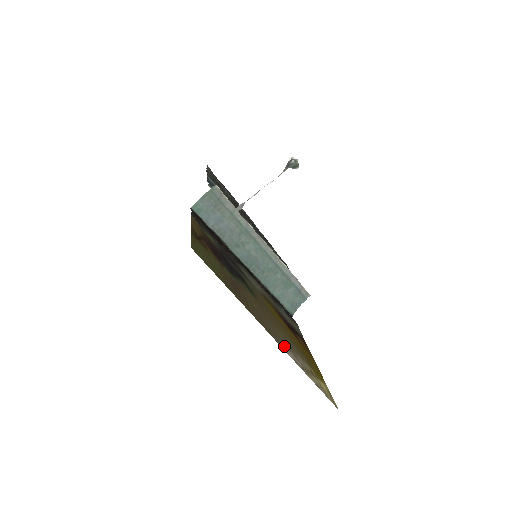
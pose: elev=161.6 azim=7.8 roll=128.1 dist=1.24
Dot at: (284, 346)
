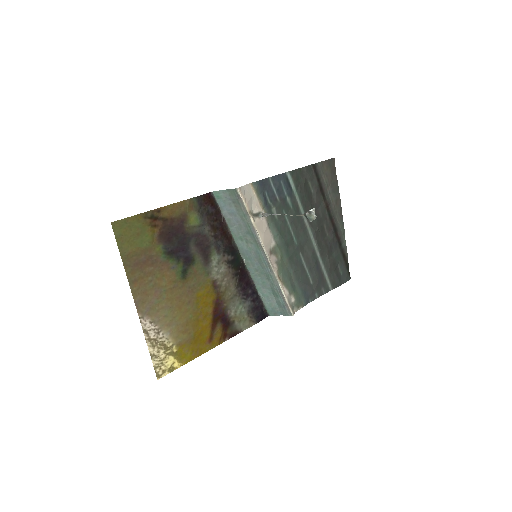
Dot at: (149, 318)
